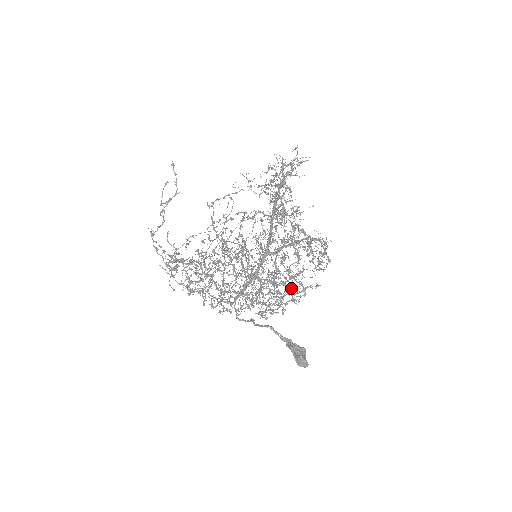
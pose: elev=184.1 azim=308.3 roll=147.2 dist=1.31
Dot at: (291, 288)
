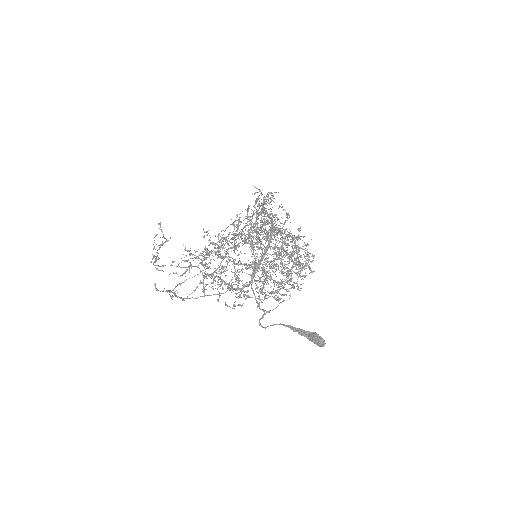
Dot at: (291, 278)
